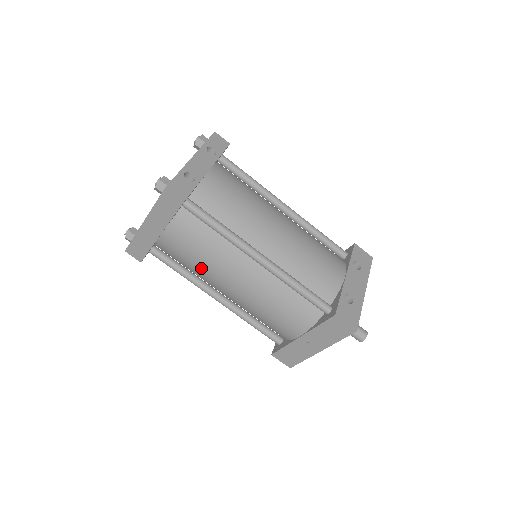
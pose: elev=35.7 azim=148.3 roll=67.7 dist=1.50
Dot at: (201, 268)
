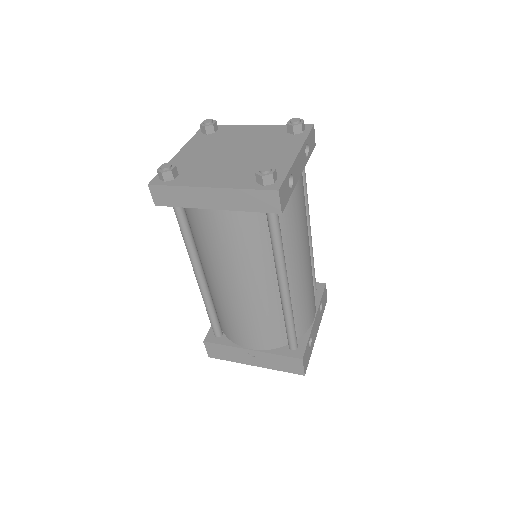
Dot at: (221, 257)
